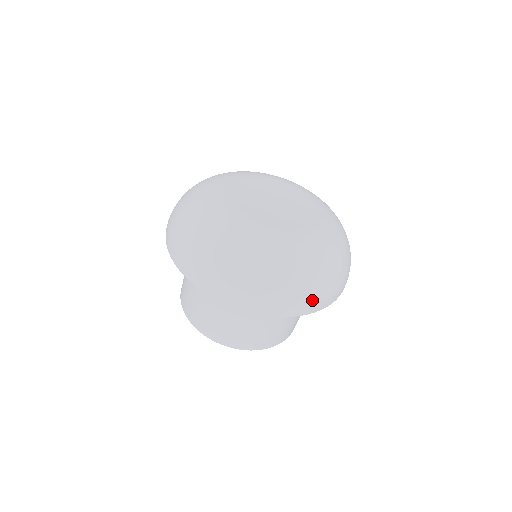
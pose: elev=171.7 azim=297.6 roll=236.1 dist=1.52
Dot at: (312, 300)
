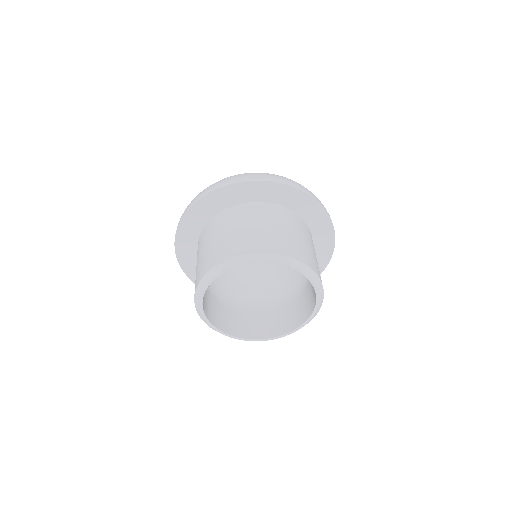
Dot at: (298, 184)
